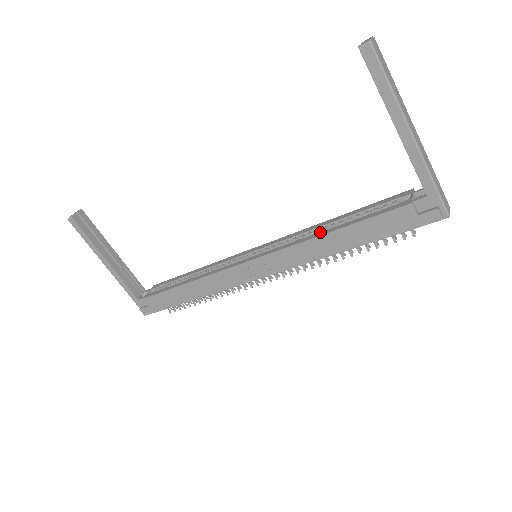
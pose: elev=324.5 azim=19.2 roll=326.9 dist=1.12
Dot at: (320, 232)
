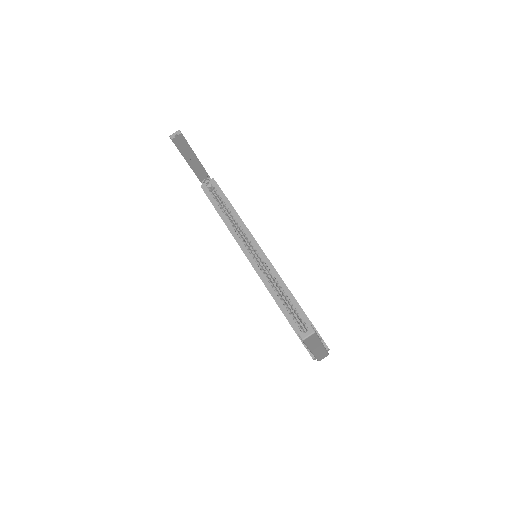
Dot at: (278, 297)
